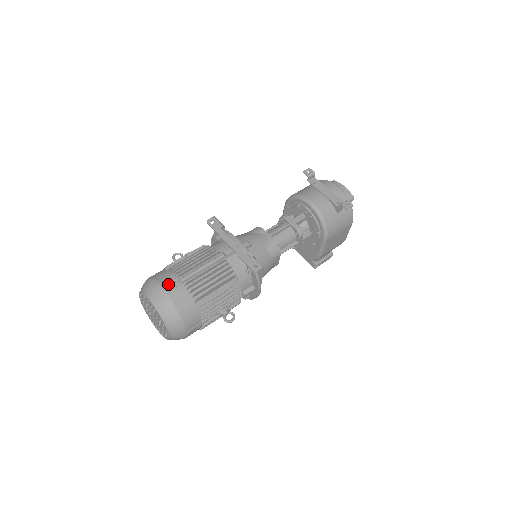
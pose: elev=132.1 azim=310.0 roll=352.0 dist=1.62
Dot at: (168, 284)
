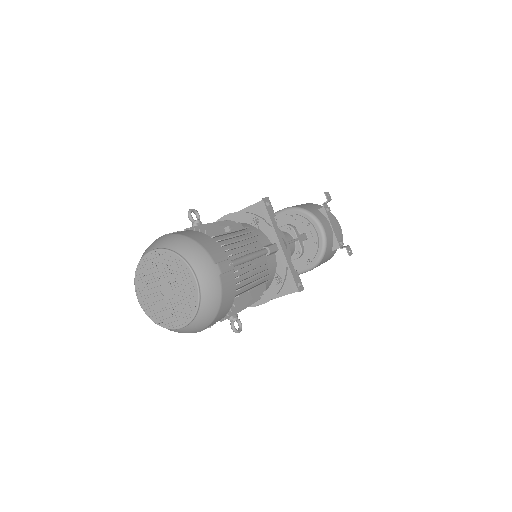
Dot at: (222, 263)
